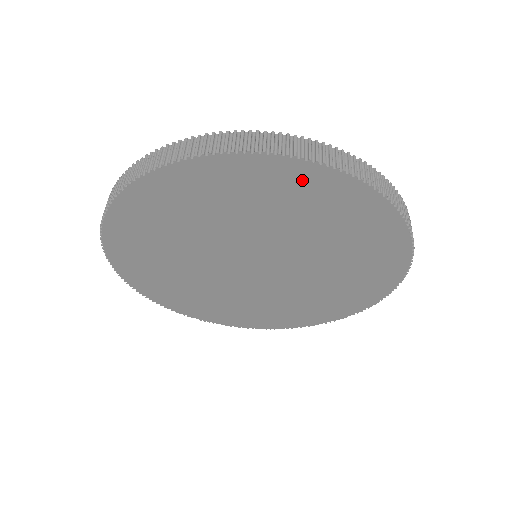
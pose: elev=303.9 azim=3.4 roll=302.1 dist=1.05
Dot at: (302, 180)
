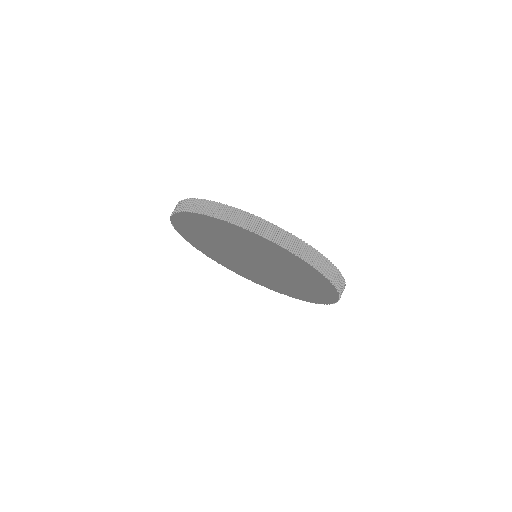
Dot at: (261, 241)
